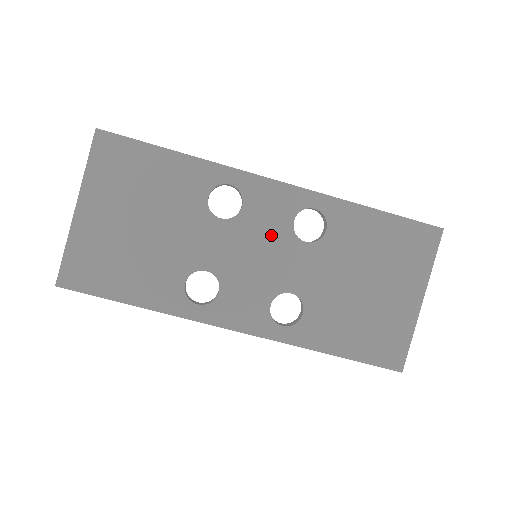
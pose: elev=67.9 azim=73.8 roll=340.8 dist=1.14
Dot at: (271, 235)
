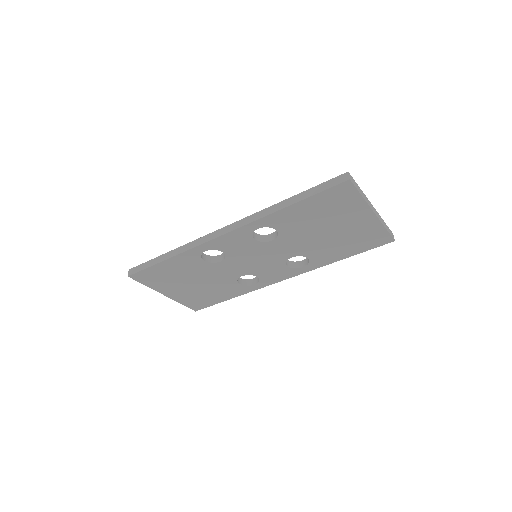
Dot at: (251, 250)
